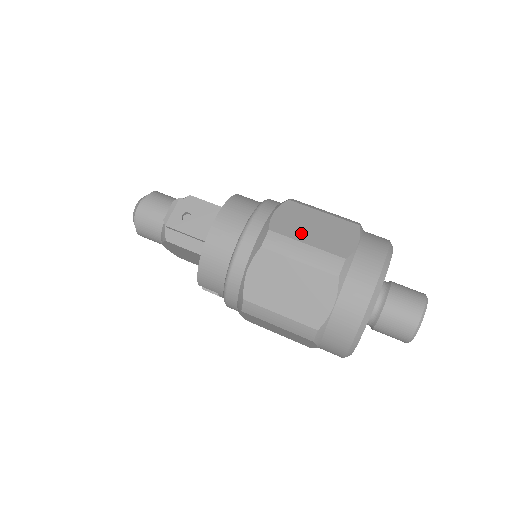
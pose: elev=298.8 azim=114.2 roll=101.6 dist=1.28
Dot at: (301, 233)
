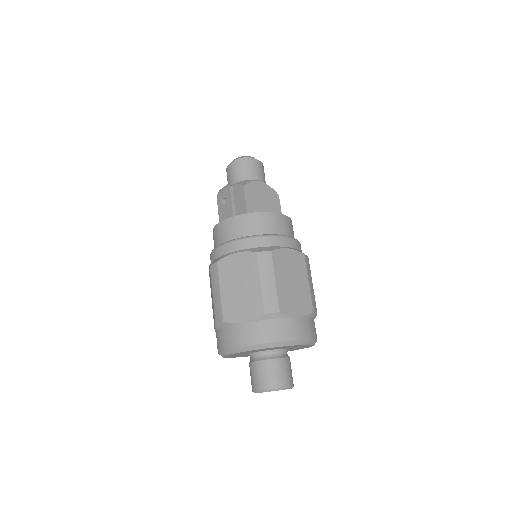
Dot at: (228, 282)
